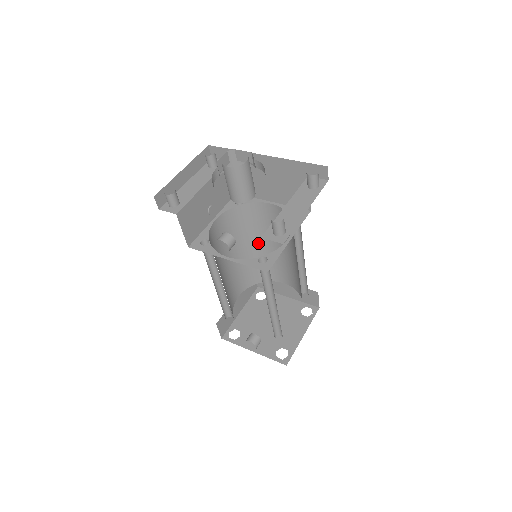
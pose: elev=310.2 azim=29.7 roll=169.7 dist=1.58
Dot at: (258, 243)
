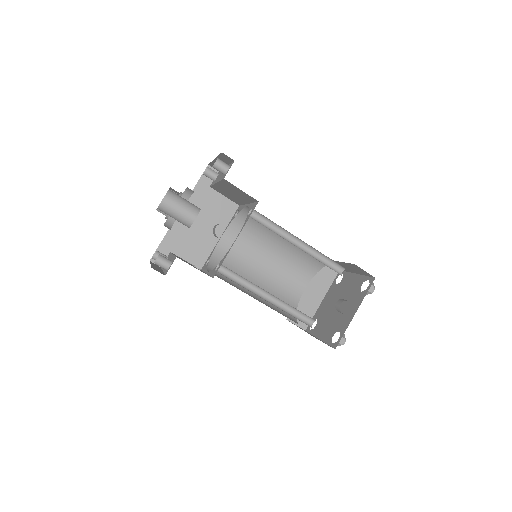
Dot at: (254, 279)
